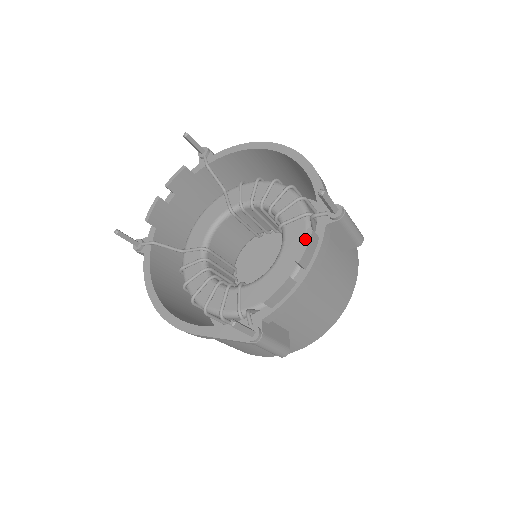
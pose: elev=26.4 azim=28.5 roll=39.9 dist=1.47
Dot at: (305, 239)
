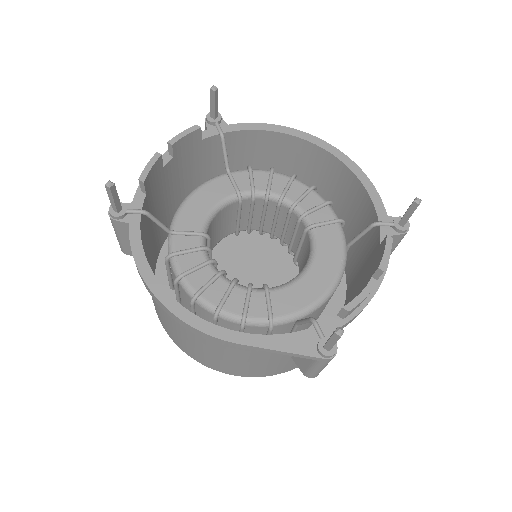
Dot at: (386, 246)
